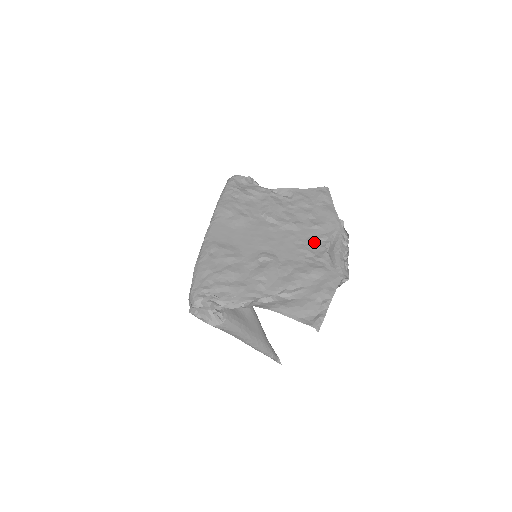
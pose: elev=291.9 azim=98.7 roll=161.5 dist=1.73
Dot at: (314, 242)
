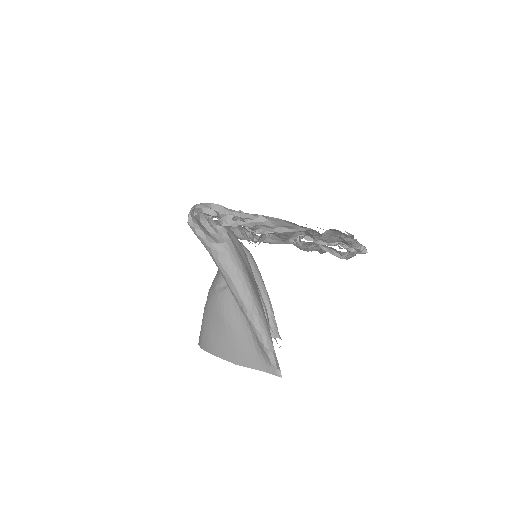
Dot at: occluded
